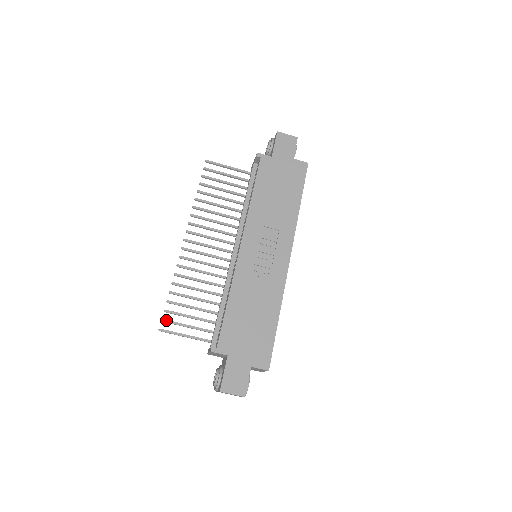
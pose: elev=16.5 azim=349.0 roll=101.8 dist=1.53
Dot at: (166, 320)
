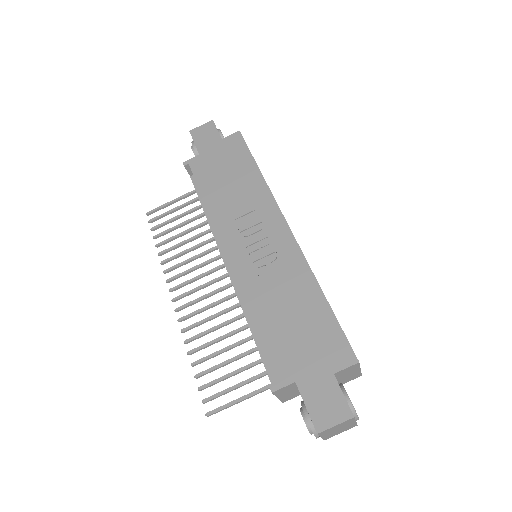
Dot at: (207, 398)
